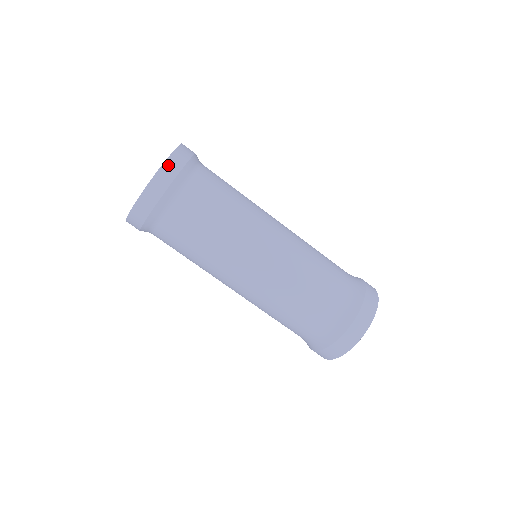
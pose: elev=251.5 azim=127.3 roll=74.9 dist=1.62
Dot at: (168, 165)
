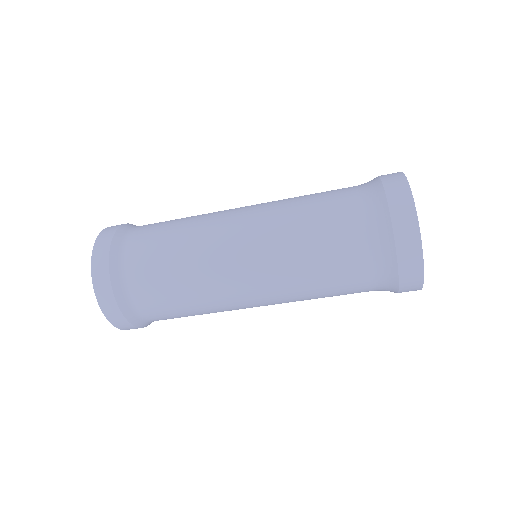
Dot at: (121, 328)
